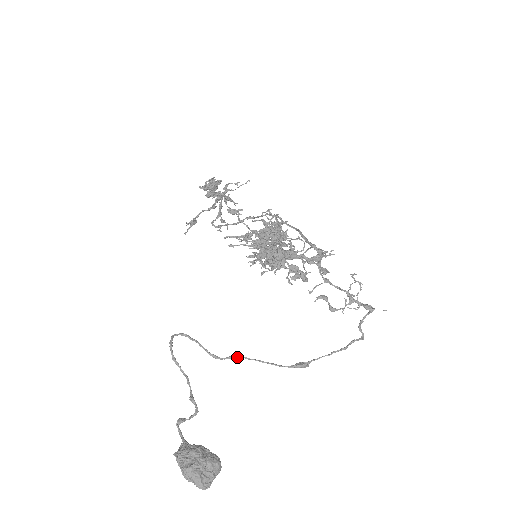
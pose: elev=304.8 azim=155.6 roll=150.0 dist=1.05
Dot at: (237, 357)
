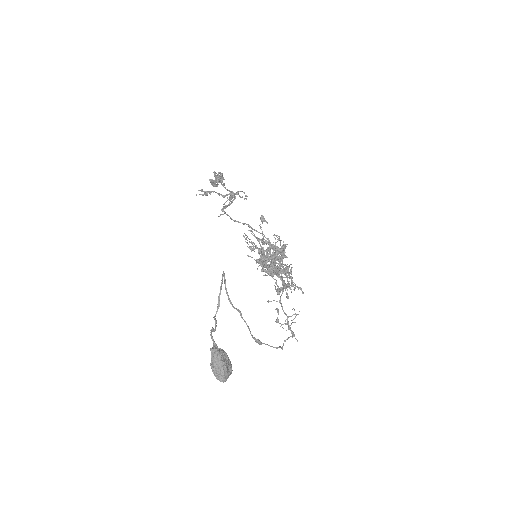
Dot at: (239, 312)
